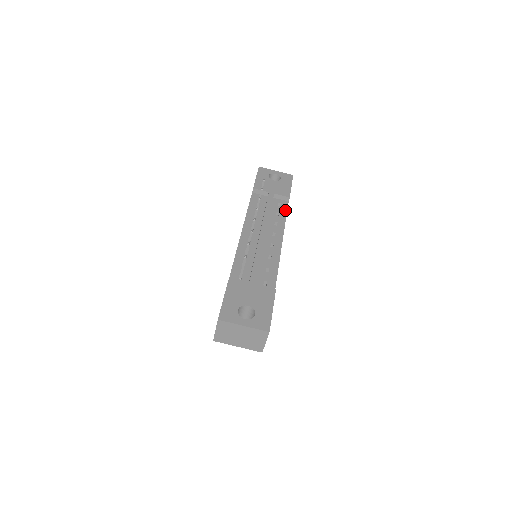
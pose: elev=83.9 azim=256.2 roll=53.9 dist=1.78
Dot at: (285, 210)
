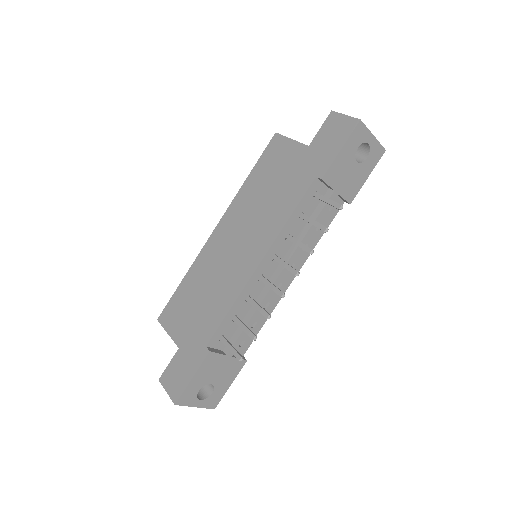
Dot at: (330, 221)
